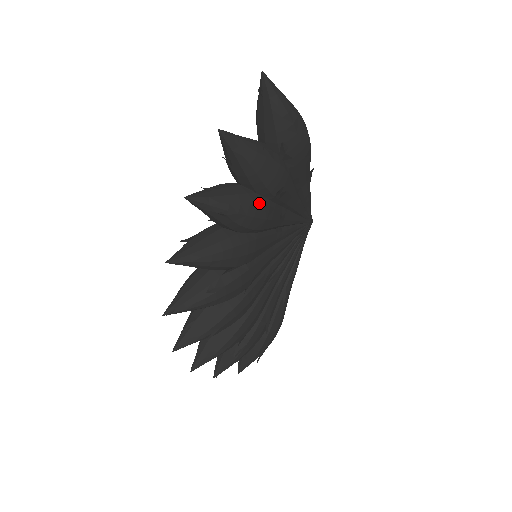
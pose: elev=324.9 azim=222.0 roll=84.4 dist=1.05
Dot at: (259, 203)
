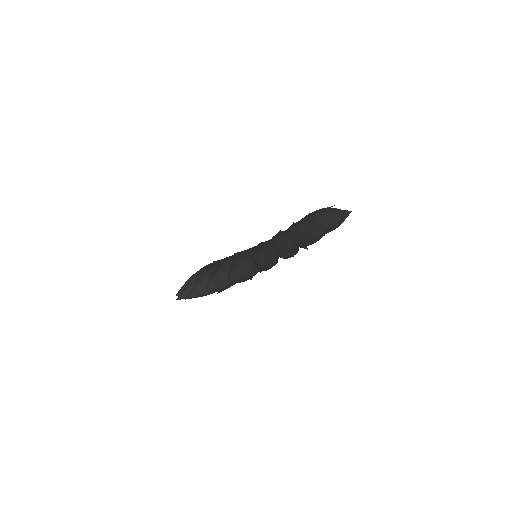
Dot at: occluded
